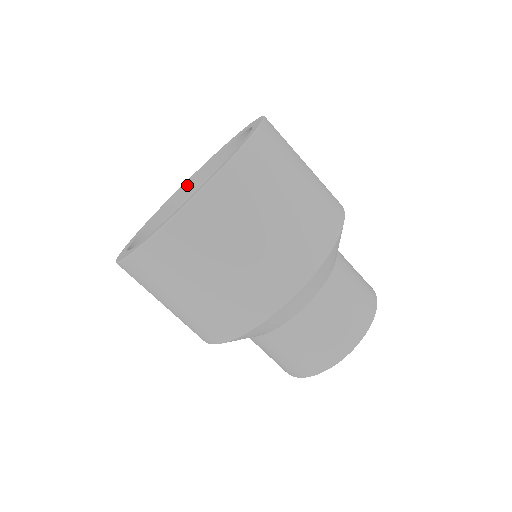
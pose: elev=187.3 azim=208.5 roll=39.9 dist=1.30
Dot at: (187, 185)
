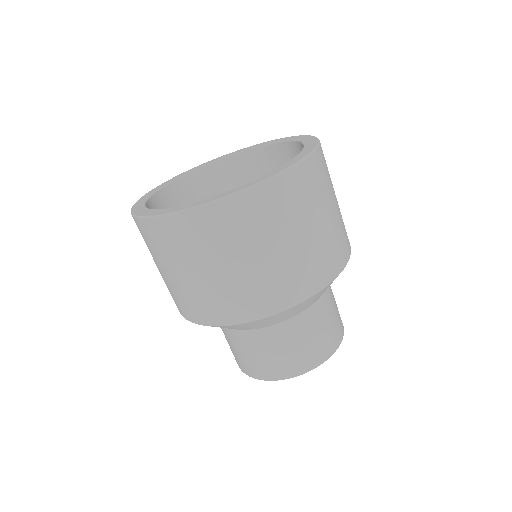
Dot at: (171, 184)
